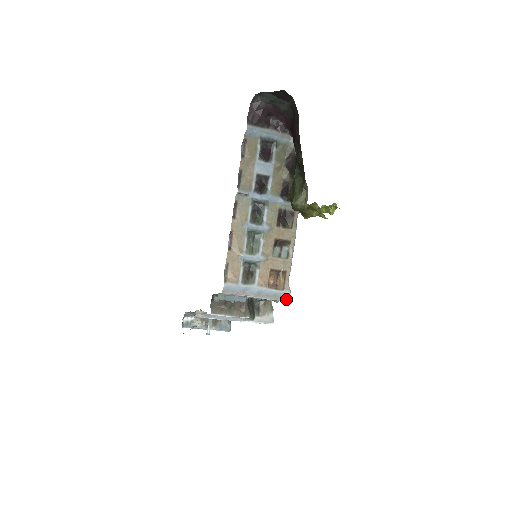
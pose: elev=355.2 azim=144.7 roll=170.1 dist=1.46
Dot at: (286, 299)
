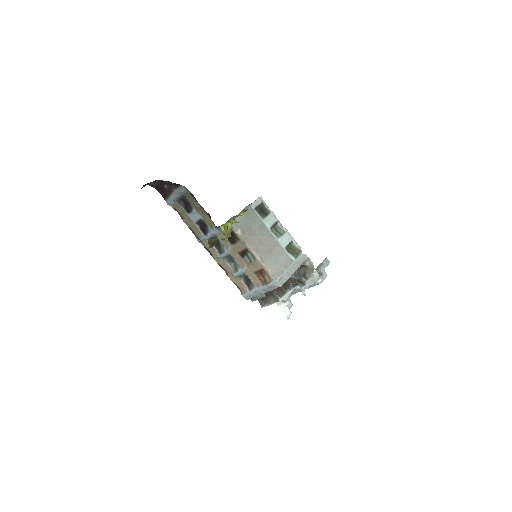
Dot at: (278, 286)
